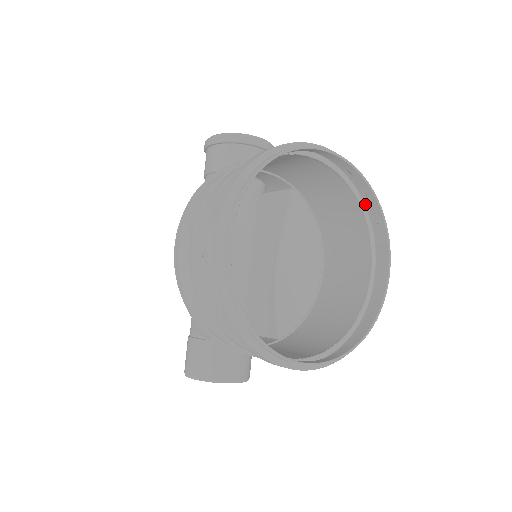
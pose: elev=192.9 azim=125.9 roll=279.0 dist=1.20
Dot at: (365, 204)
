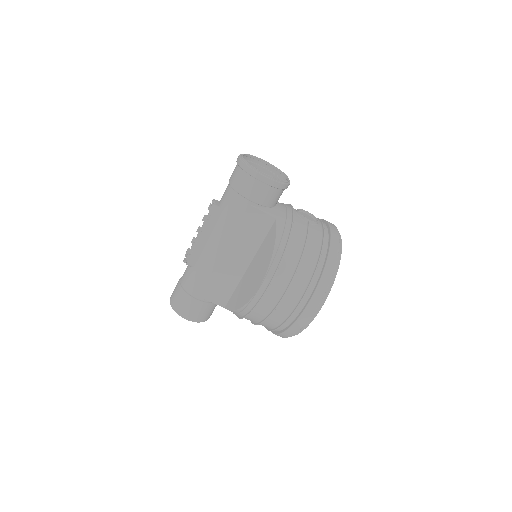
Dot at: occluded
